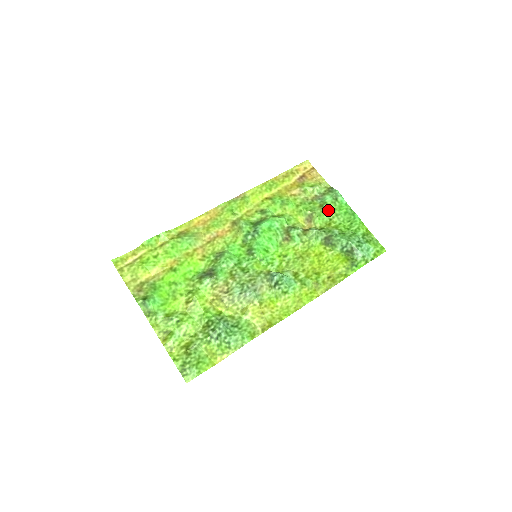
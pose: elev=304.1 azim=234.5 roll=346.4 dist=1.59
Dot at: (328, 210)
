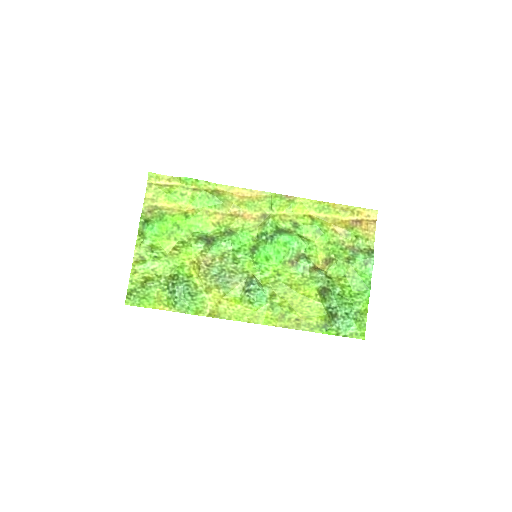
Dot at: (350, 267)
